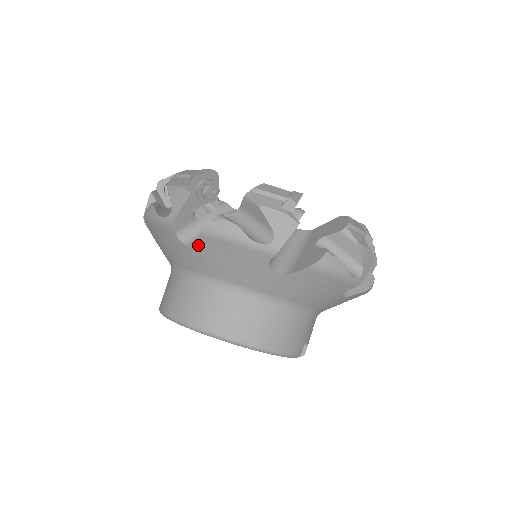
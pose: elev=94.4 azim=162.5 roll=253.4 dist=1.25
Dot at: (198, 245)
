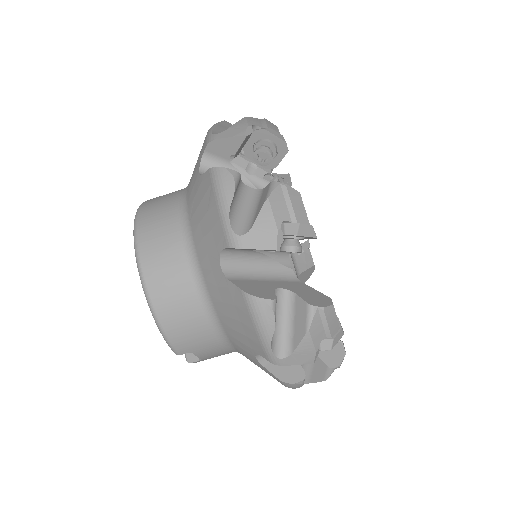
Dot at: (202, 177)
